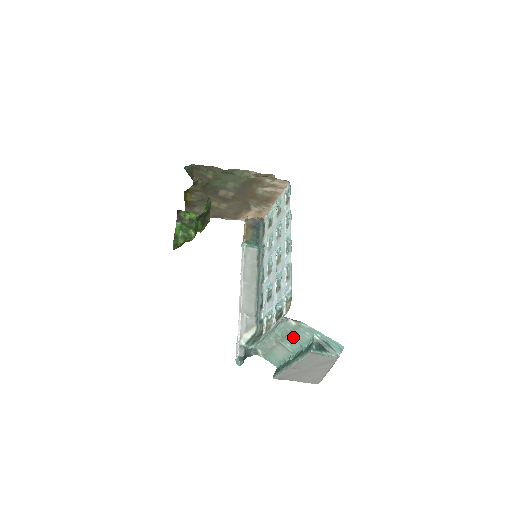
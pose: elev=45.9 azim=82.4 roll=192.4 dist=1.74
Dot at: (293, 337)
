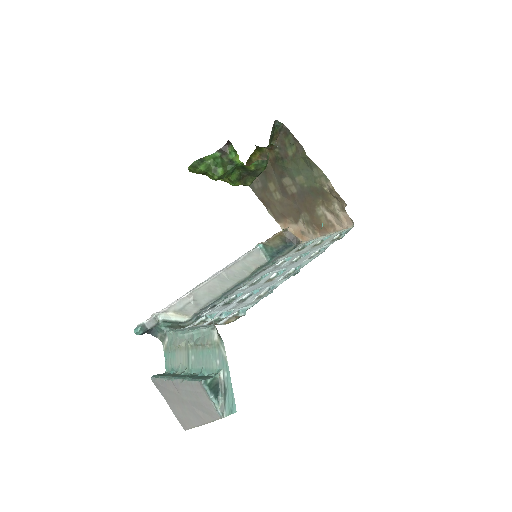
Dot at: (203, 353)
